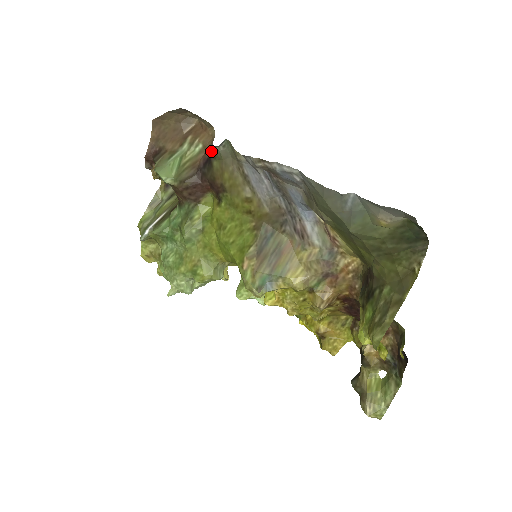
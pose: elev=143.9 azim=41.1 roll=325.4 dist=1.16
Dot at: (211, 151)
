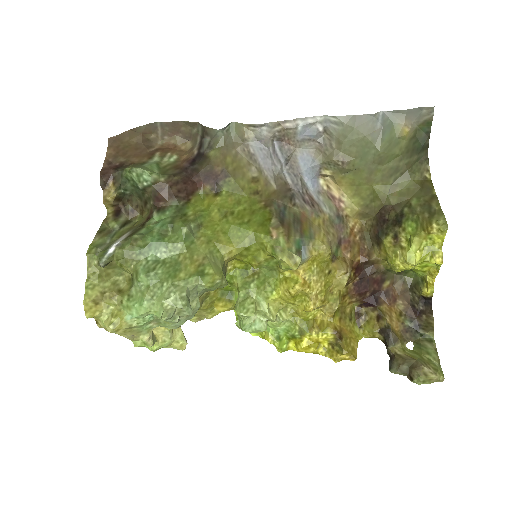
Dot at: (199, 150)
